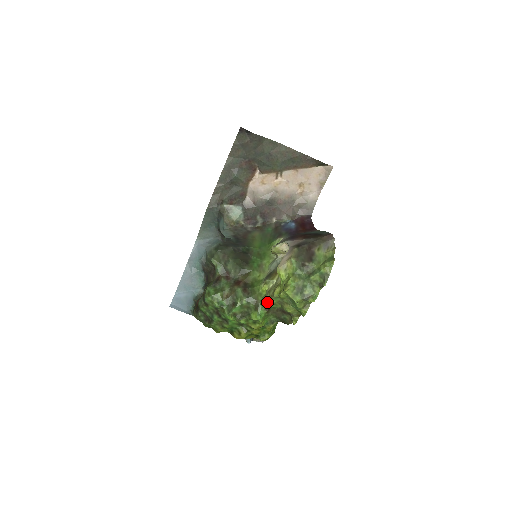
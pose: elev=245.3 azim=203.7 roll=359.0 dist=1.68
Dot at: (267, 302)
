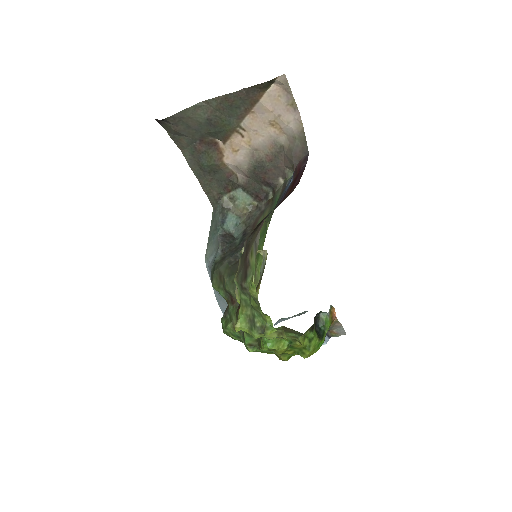
Dot at: occluded
